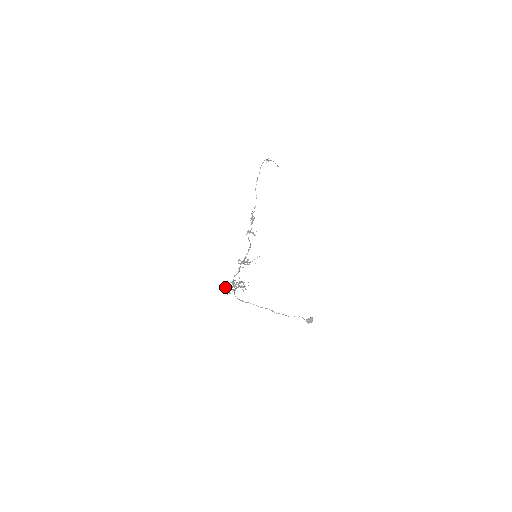
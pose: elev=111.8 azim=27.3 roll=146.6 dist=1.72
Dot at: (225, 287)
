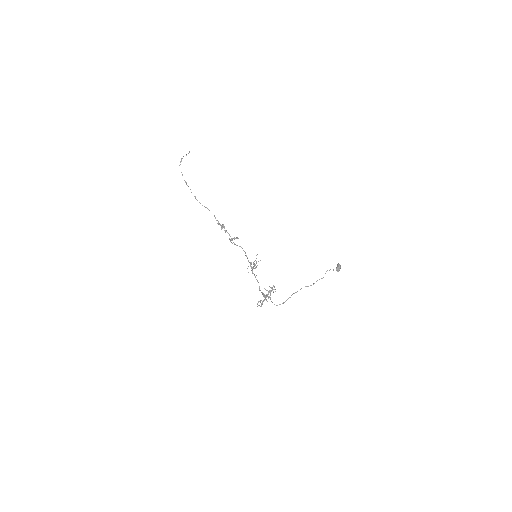
Dot at: (262, 303)
